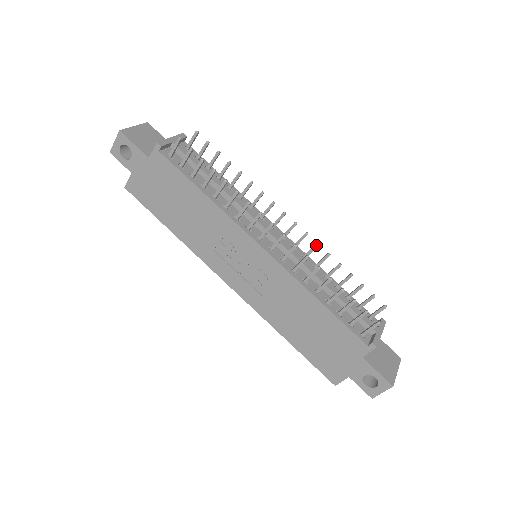
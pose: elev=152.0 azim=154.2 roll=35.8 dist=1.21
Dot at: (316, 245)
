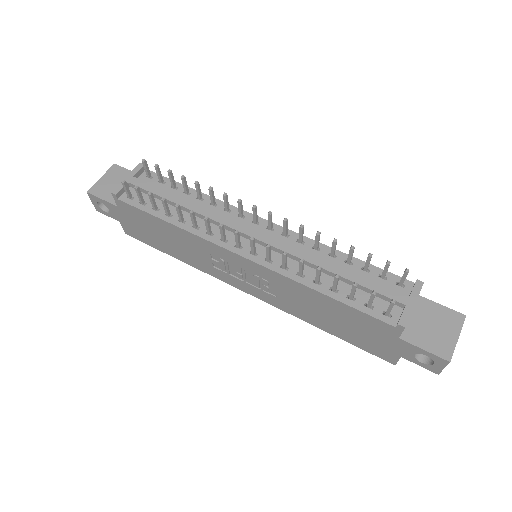
Dot at: (300, 228)
